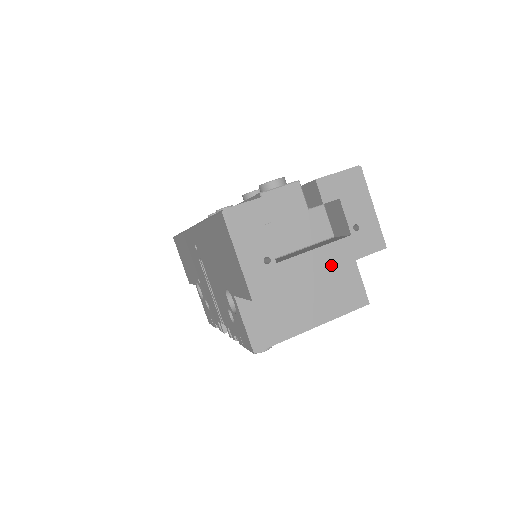
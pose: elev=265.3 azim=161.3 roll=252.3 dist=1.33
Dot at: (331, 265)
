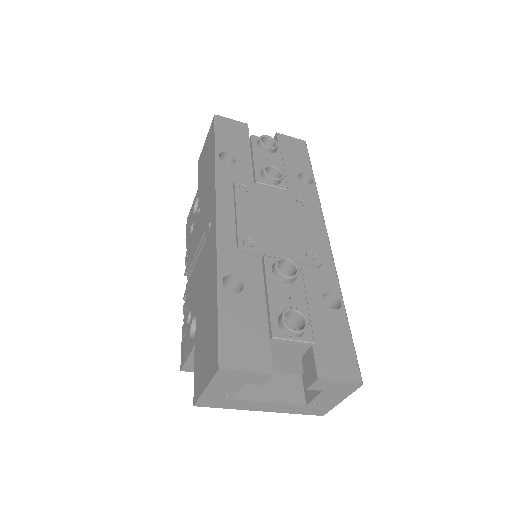
Dot at: (272, 410)
